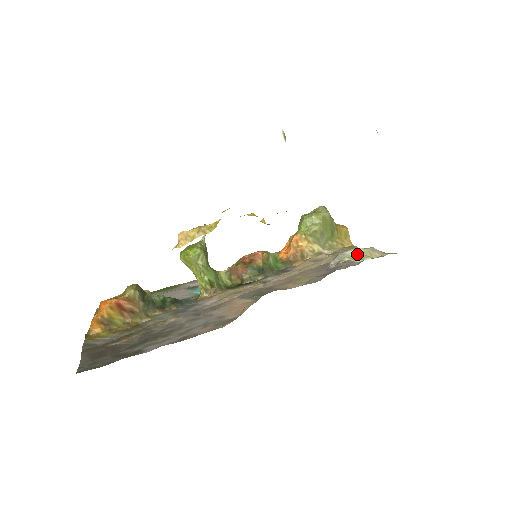
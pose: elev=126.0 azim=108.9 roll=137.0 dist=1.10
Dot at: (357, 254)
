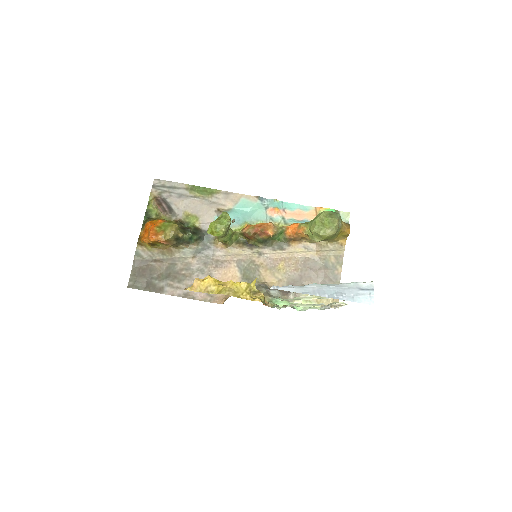
Dot at: occluded
